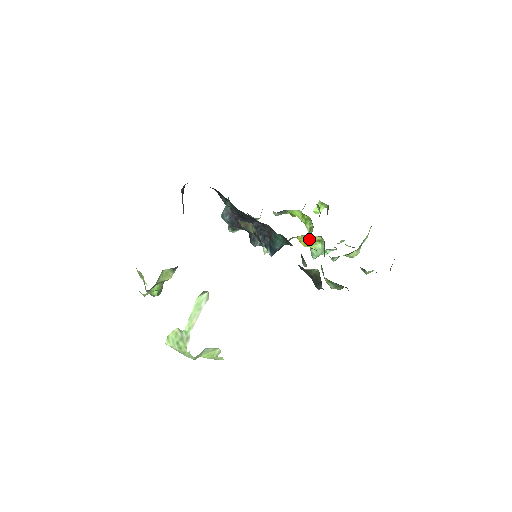
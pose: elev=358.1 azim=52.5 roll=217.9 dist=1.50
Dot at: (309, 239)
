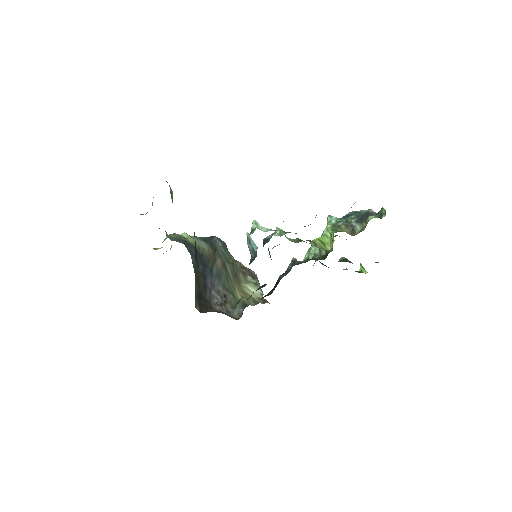
Dot at: occluded
